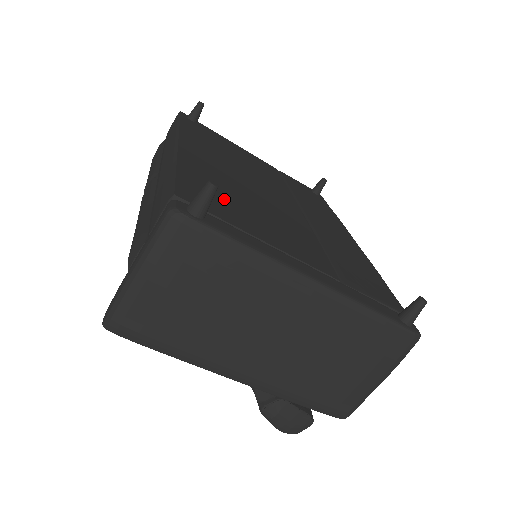
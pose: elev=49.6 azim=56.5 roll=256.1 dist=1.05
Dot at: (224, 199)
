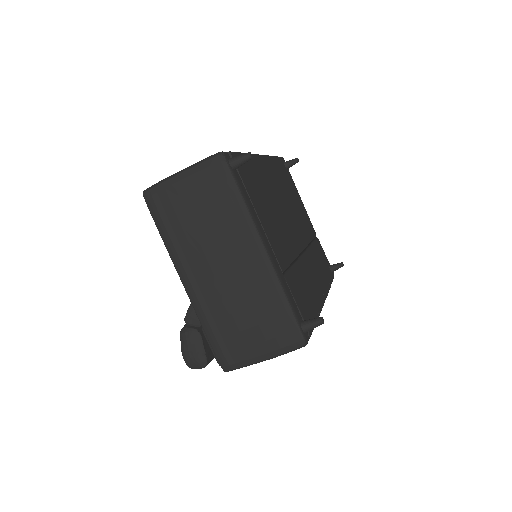
Dot at: (256, 186)
